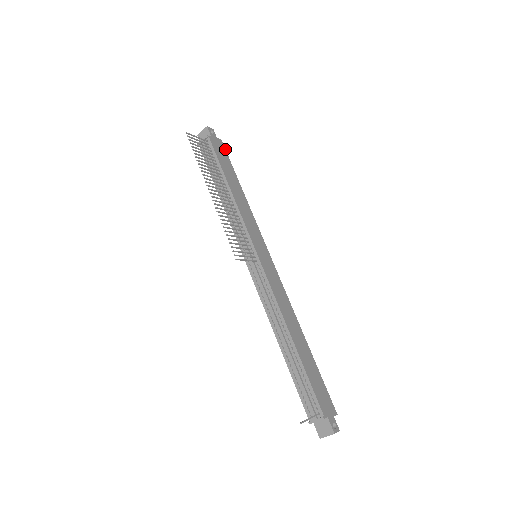
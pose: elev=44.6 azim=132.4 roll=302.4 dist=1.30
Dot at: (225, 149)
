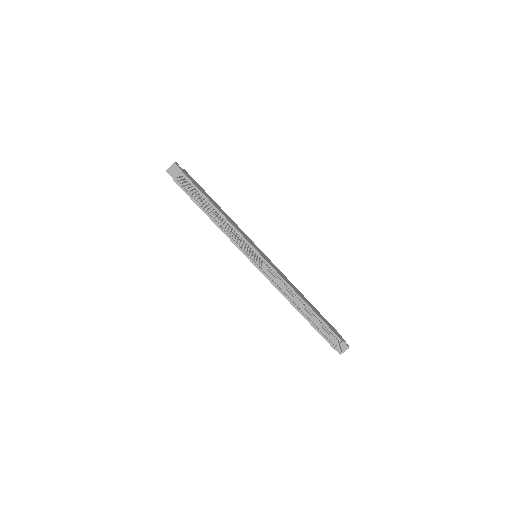
Dot at: occluded
